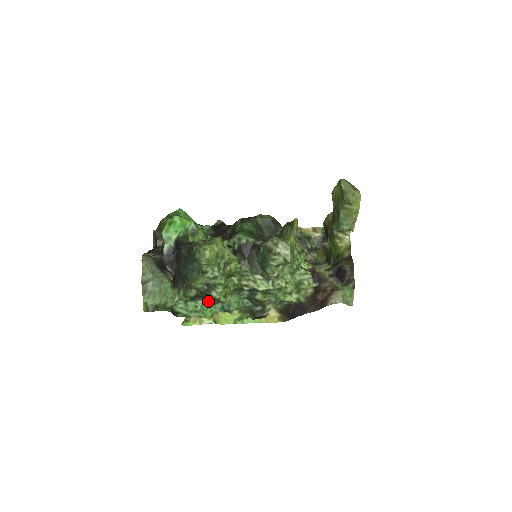
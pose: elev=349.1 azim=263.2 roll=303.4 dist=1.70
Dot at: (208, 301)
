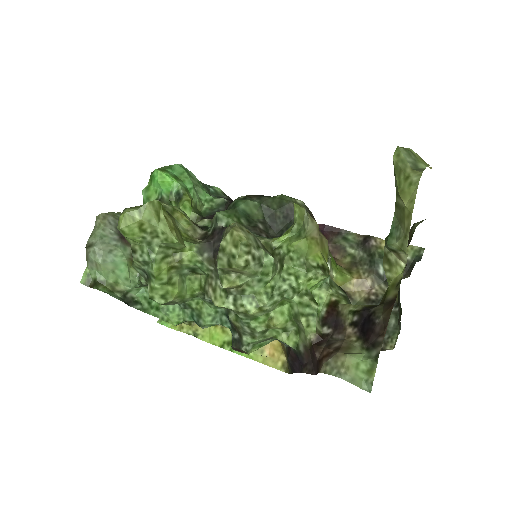
Dot at: occluded
